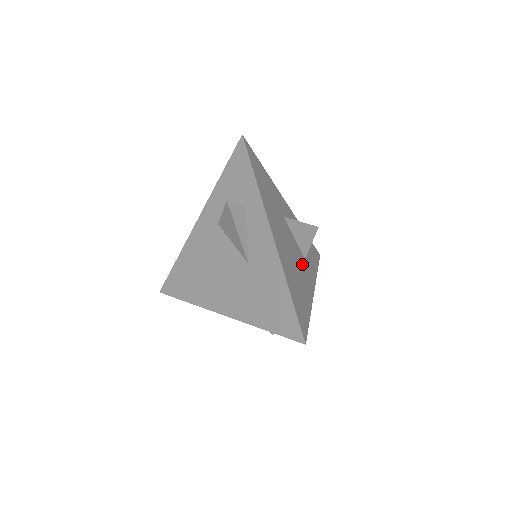
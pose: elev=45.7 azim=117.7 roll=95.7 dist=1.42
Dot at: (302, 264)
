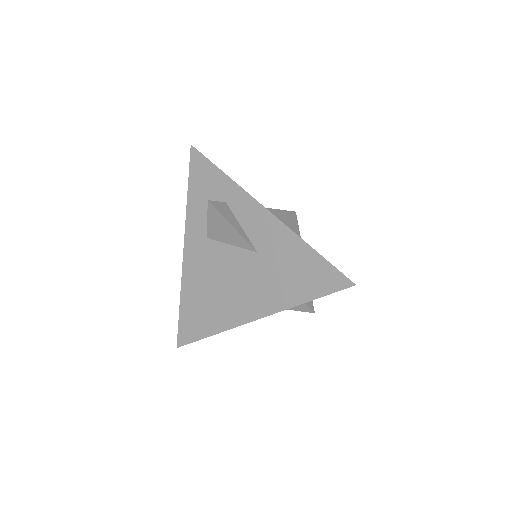
Dot at: occluded
